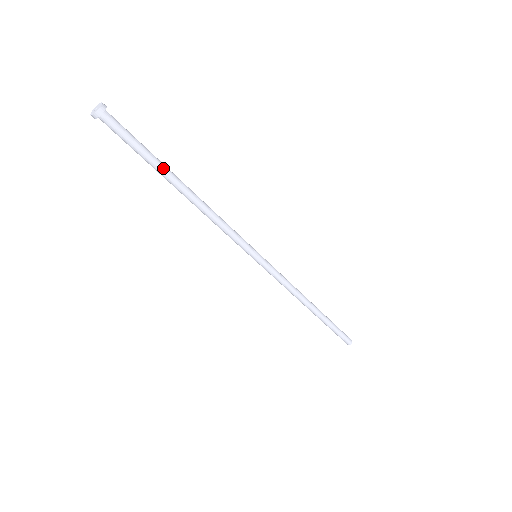
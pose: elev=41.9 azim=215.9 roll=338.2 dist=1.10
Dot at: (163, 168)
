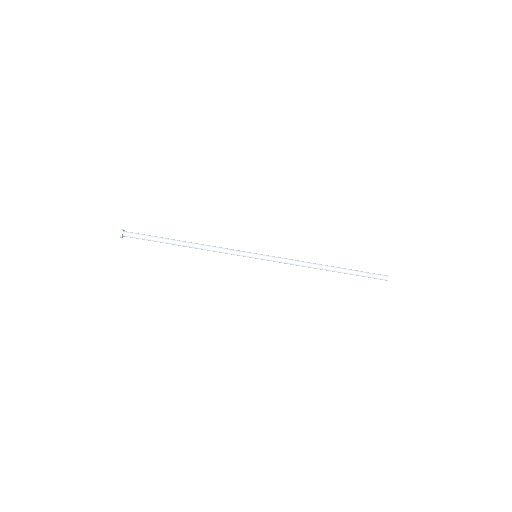
Dot at: (166, 239)
